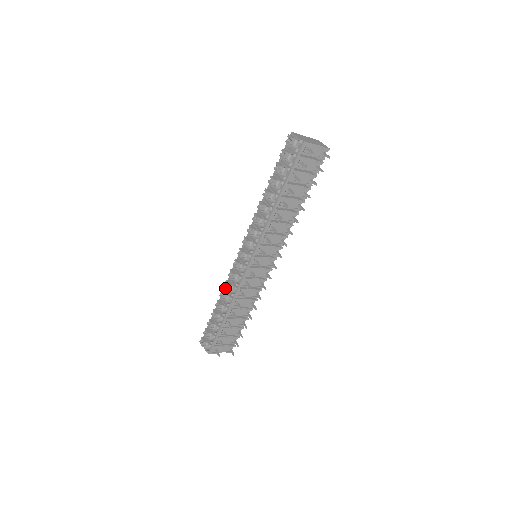
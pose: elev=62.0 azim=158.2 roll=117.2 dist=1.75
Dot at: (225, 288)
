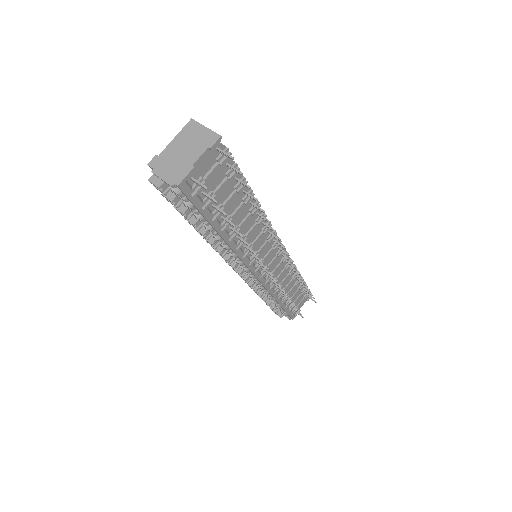
Dot at: occluded
